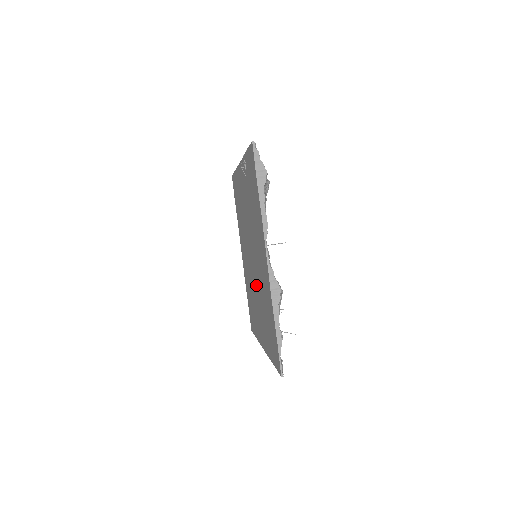
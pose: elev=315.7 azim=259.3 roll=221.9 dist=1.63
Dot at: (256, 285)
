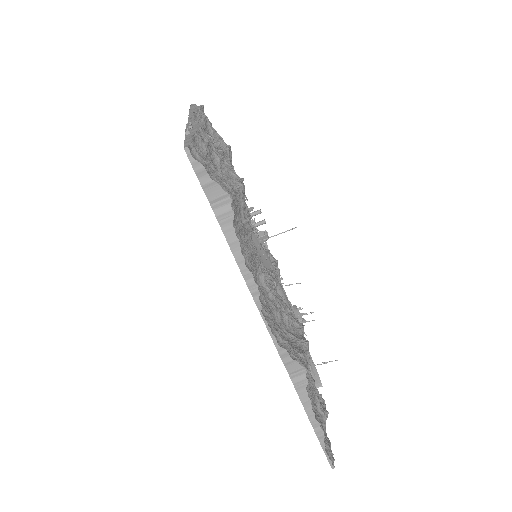
Dot at: occluded
